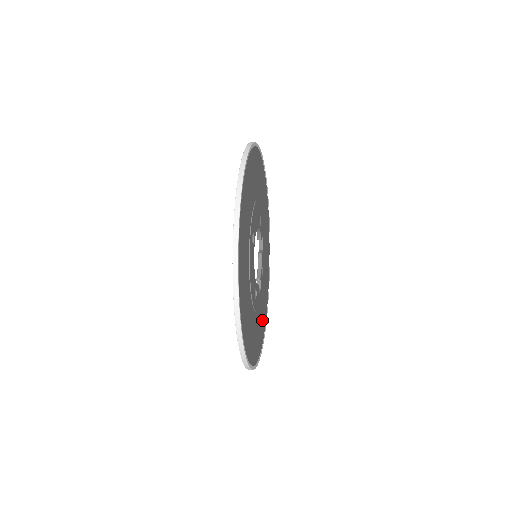
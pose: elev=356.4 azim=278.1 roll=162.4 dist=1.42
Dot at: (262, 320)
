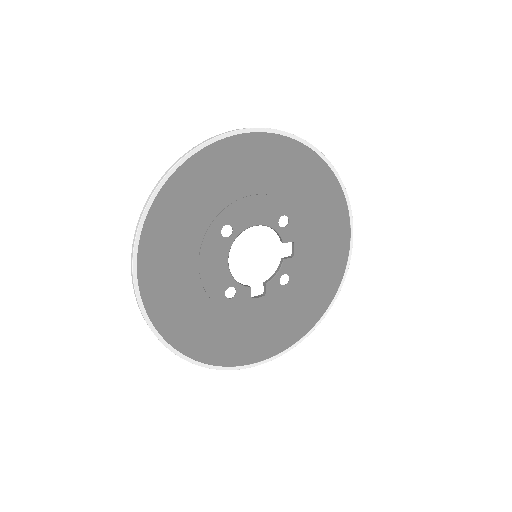
Dot at: (273, 333)
